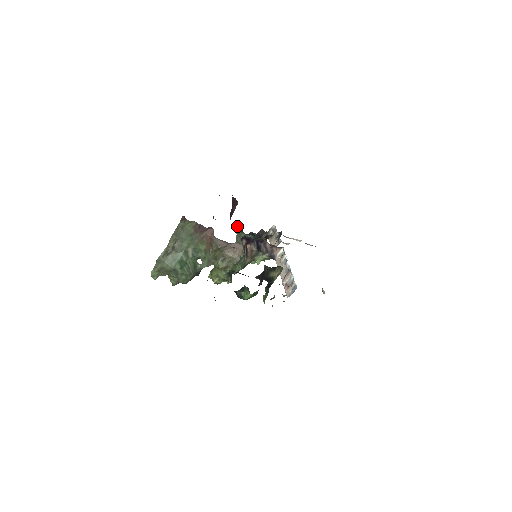
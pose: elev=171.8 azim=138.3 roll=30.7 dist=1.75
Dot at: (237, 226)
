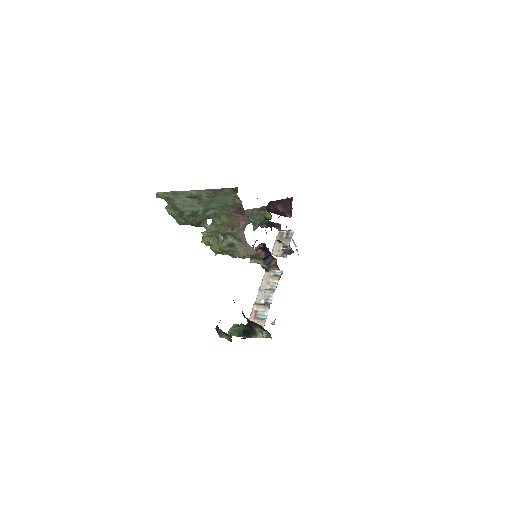
Dot at: occluded
